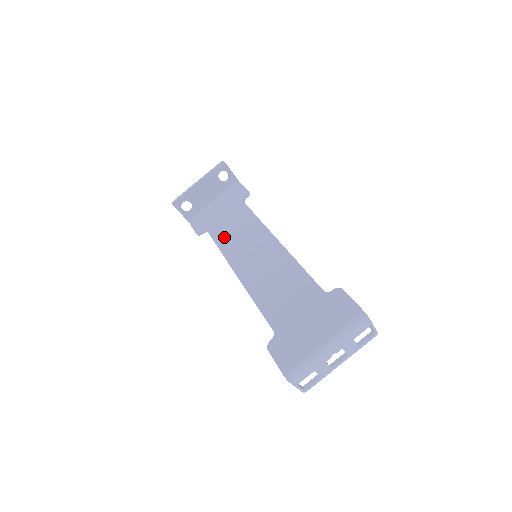
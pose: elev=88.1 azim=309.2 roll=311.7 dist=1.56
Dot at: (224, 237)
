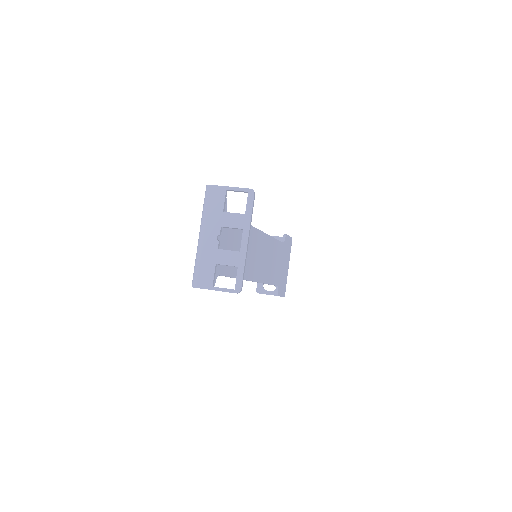
Dot at: occluded
